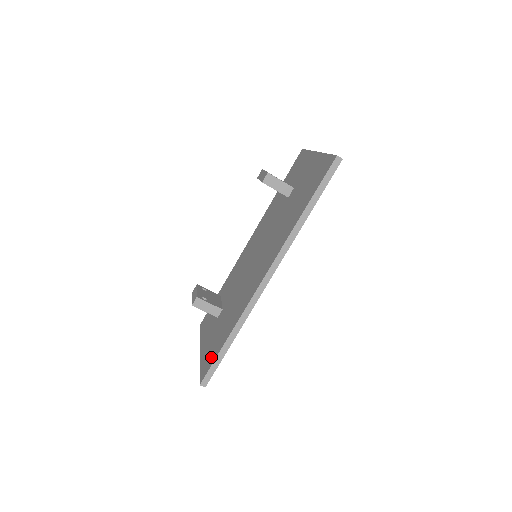
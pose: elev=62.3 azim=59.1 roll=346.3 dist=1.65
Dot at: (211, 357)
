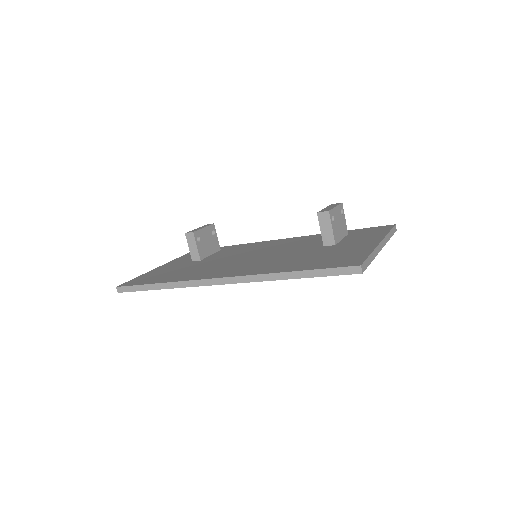
Dot at: (143, 280)
